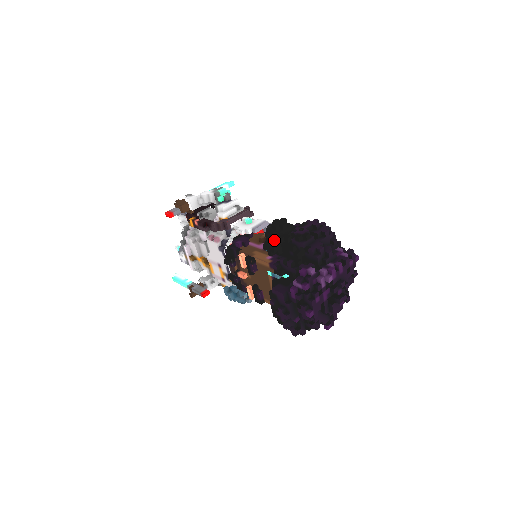
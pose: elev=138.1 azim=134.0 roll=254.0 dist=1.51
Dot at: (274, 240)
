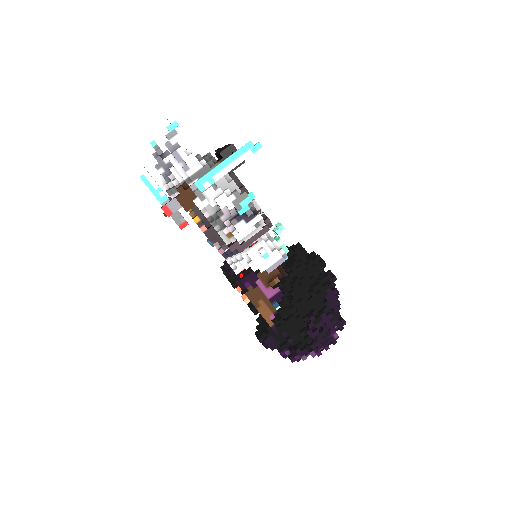
Dot at: (285, 329)
